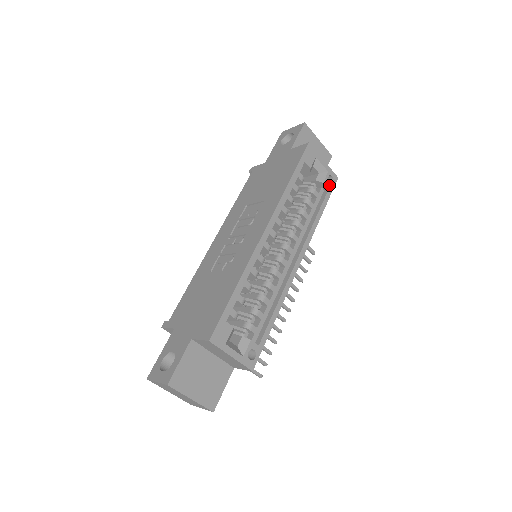
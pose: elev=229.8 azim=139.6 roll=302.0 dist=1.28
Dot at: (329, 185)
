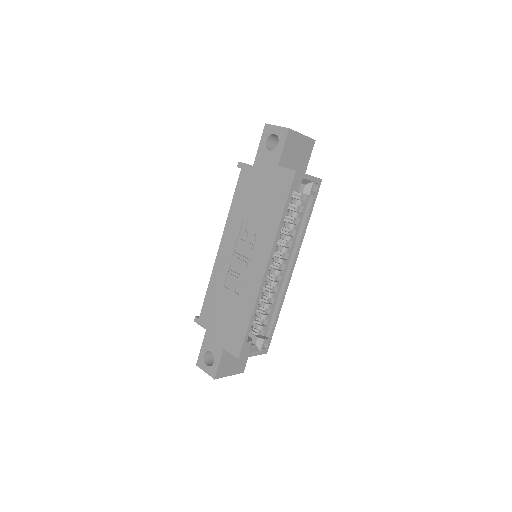
Dot at: (314, 189)
